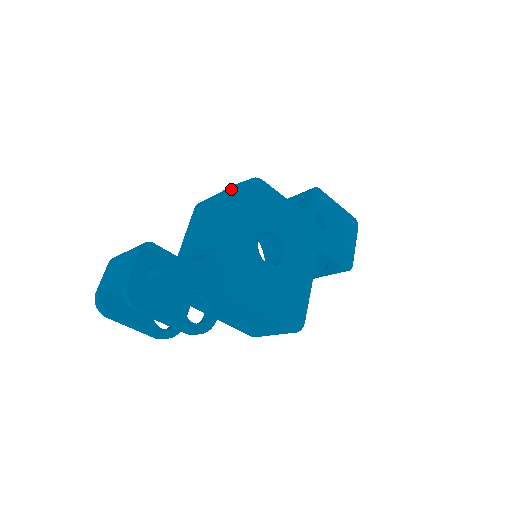
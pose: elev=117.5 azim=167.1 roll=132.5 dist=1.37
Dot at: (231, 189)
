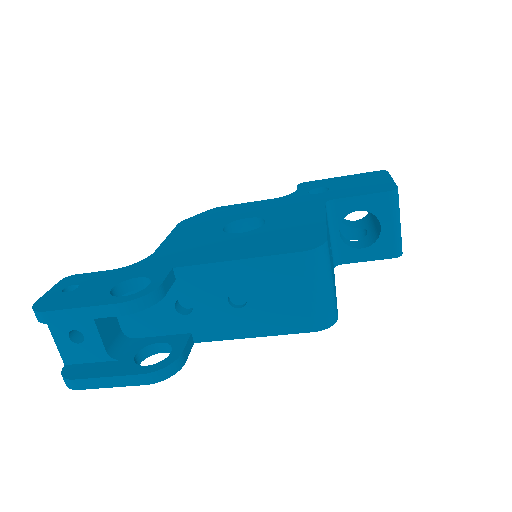
Dot at: (180, 223)
